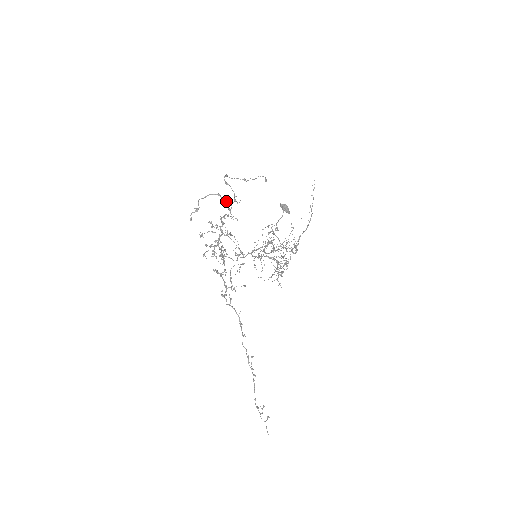
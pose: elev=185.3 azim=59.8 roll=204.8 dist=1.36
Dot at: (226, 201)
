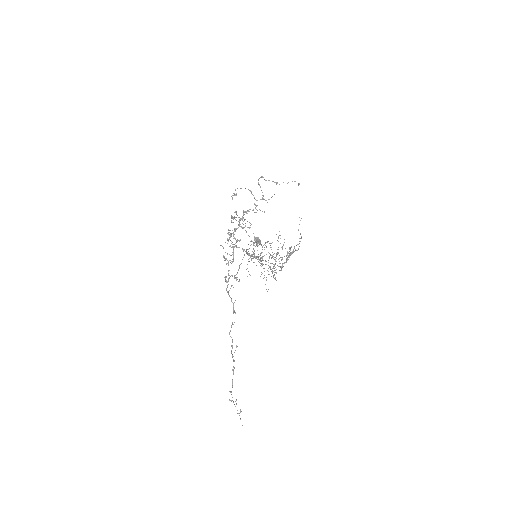
Dot at: occluded
